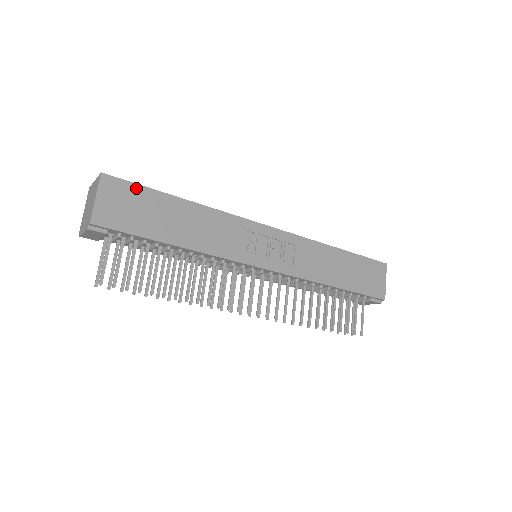
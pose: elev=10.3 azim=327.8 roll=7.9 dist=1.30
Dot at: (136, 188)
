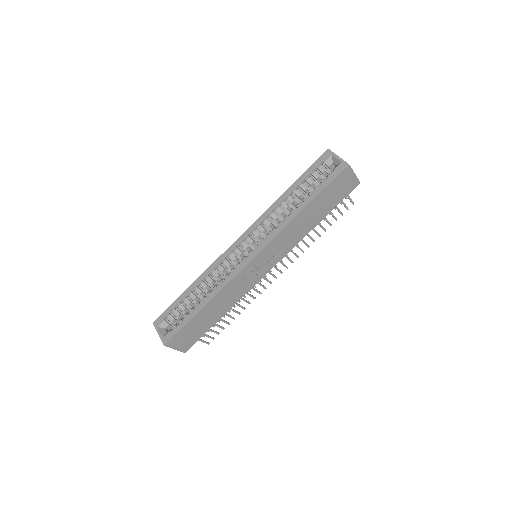
Dot at: (181, 331)
